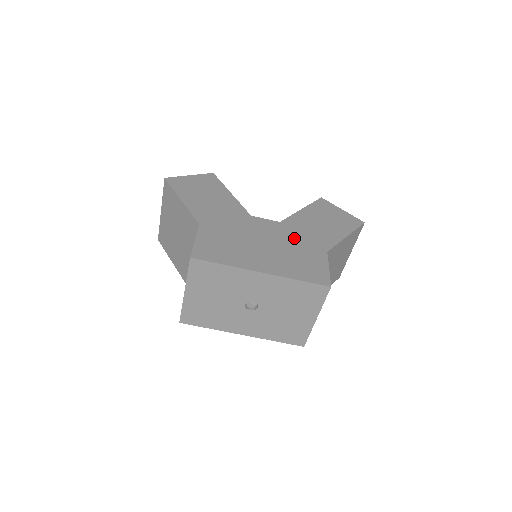
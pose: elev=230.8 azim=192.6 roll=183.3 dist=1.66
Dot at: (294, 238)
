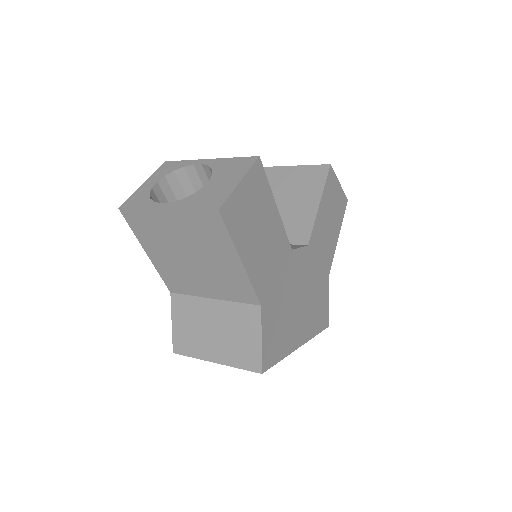
Dot at: (315, 270)
